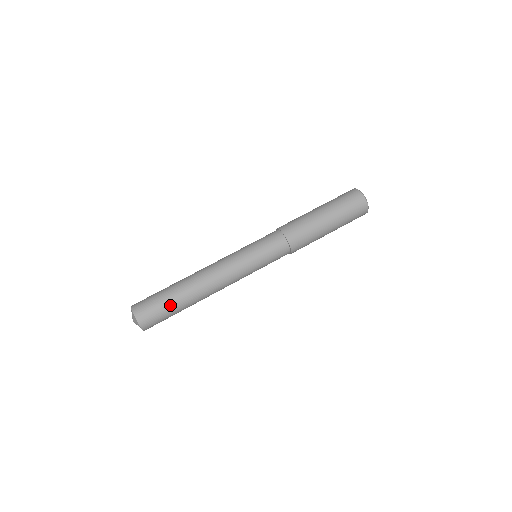
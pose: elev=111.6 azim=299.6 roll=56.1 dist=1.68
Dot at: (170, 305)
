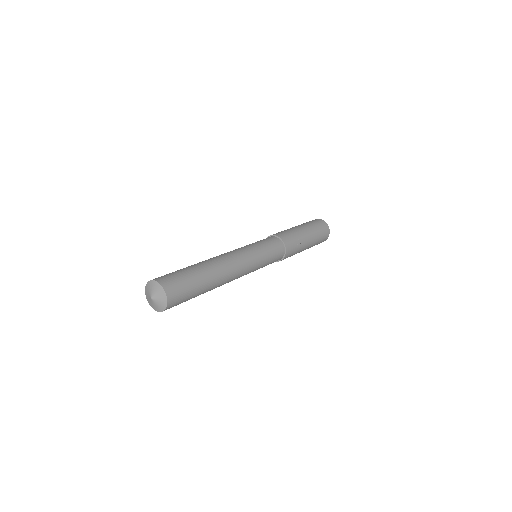
Dot at: (182, 269)
